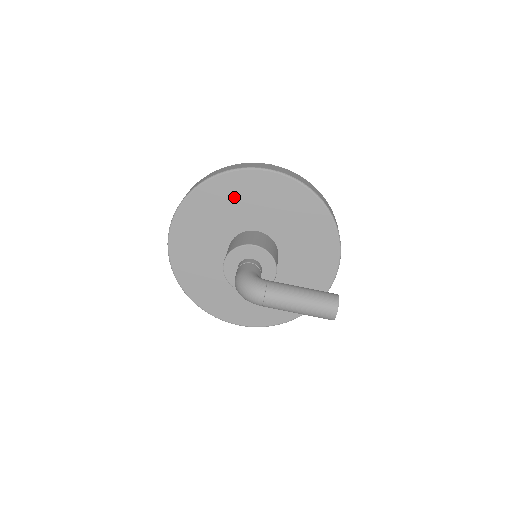
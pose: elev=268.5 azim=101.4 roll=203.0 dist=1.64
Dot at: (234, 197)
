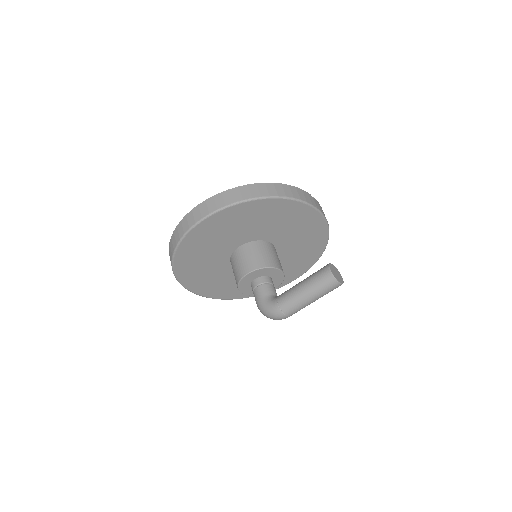
Dot at: (199, 252)
